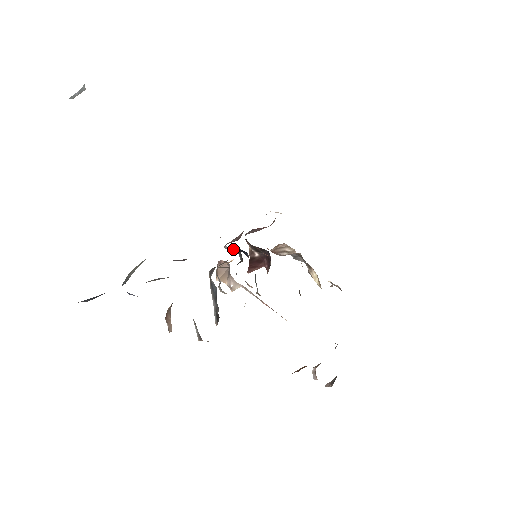
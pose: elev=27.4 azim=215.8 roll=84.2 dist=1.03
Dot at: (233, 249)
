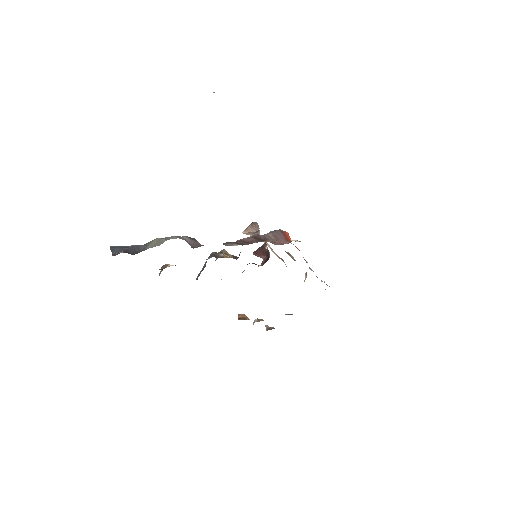
Dot at: occluded
